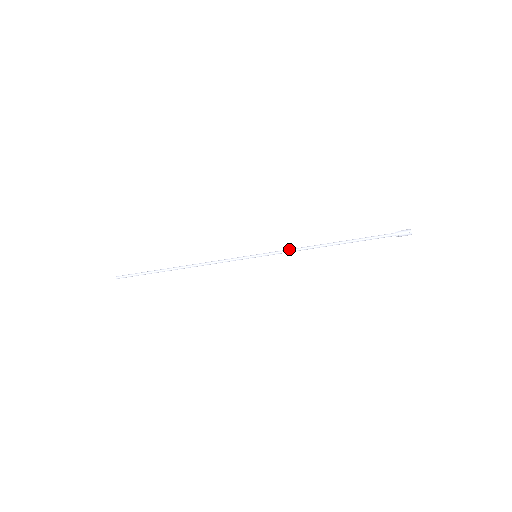
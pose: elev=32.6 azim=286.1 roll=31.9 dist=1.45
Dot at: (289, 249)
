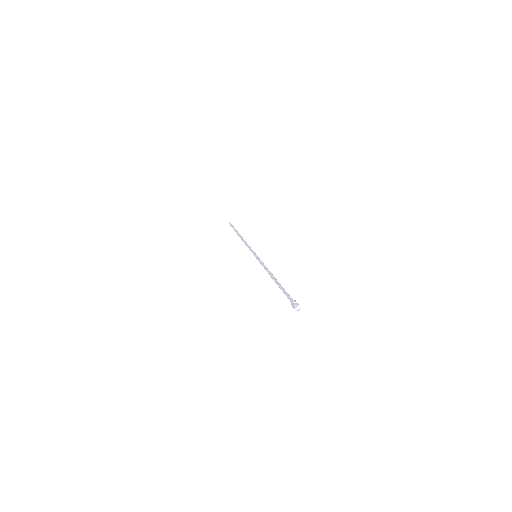
Dot at: (262, 265)
